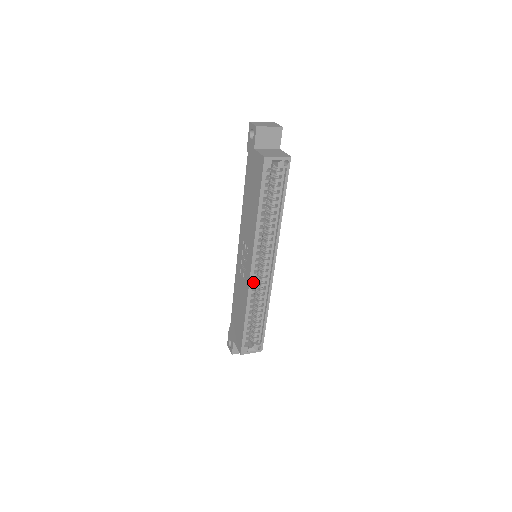
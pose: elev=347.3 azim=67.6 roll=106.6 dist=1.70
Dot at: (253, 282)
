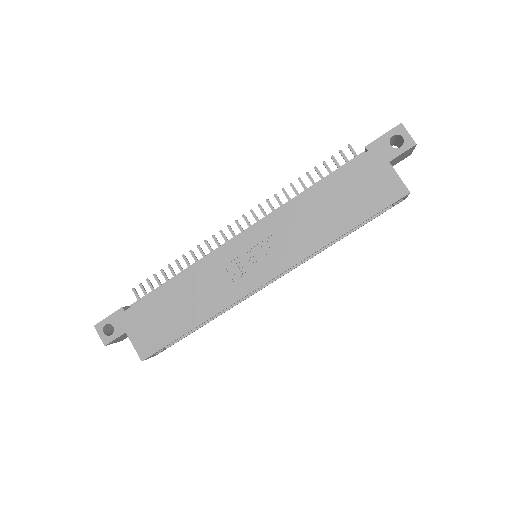
Dot at: occluded
